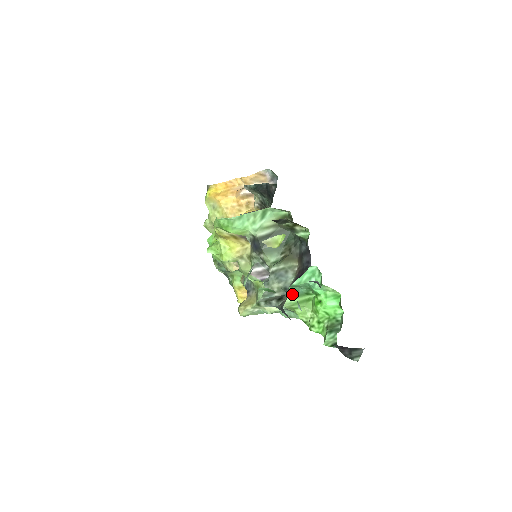
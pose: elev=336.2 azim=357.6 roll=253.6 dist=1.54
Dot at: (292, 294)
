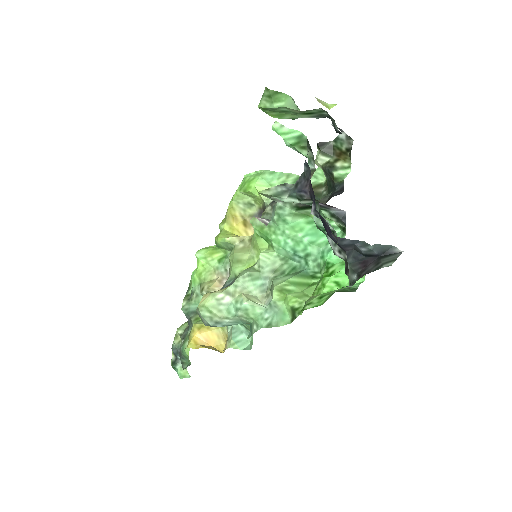
Dot at: (291, 274)
